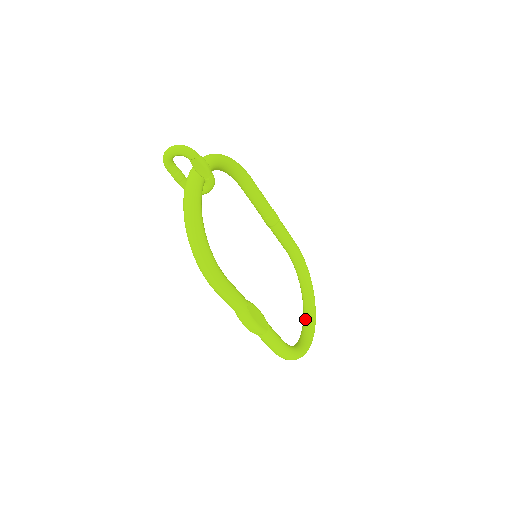
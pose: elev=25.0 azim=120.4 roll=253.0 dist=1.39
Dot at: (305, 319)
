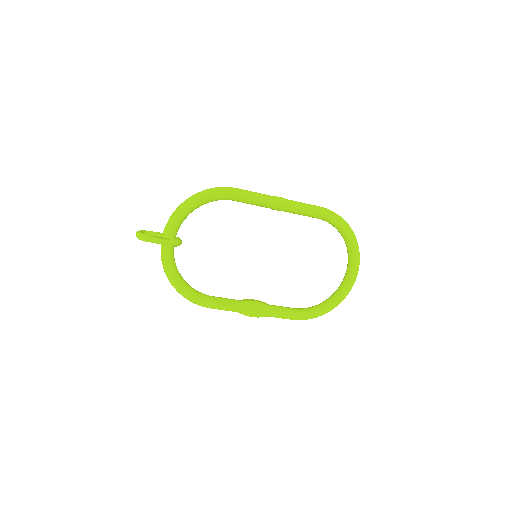
Dot at: (346, 270)
